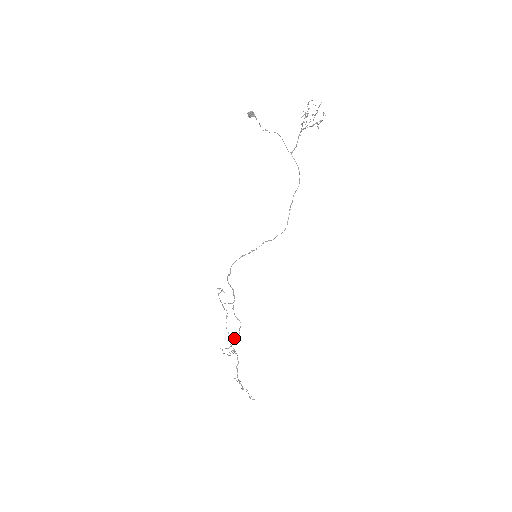
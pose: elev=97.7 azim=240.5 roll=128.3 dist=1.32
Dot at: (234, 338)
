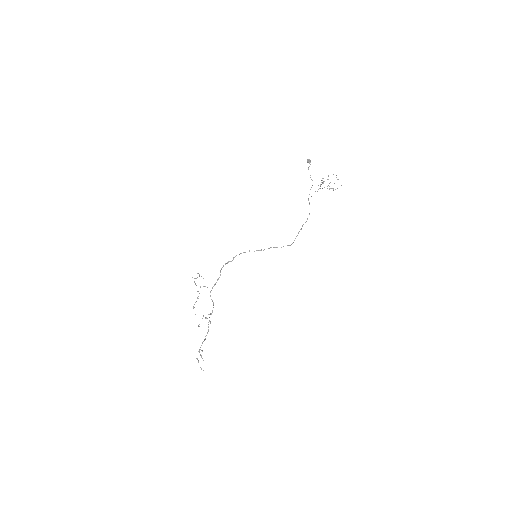
Dot at: (210, 313)
